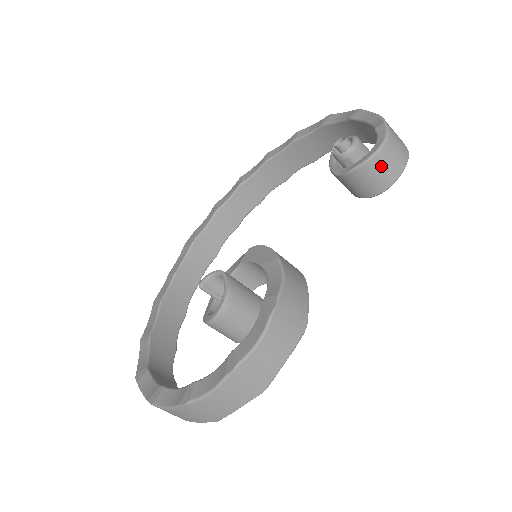
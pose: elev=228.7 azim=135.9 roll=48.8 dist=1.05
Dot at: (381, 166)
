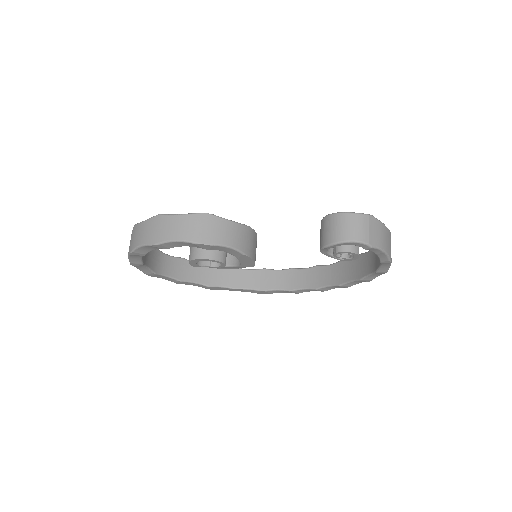
Dot at: (337, 224)
